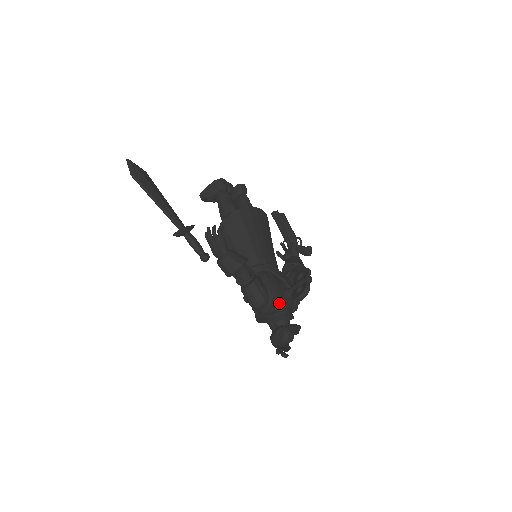
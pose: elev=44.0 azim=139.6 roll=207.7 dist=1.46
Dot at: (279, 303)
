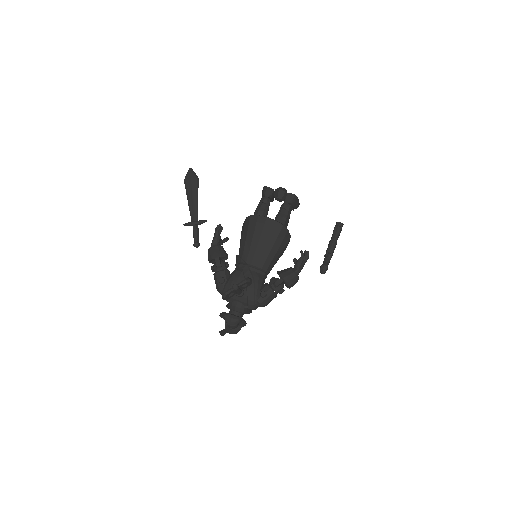
Dot at: occluded
